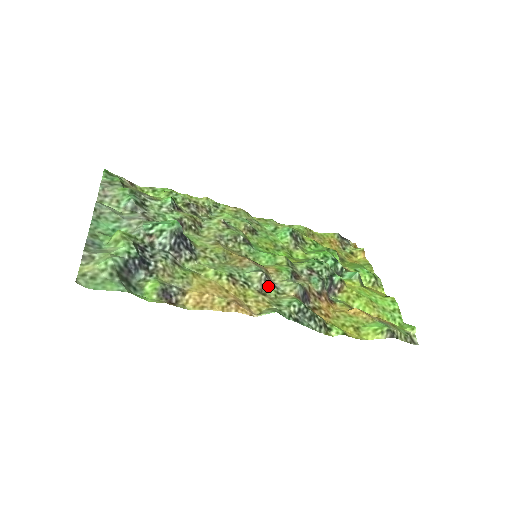
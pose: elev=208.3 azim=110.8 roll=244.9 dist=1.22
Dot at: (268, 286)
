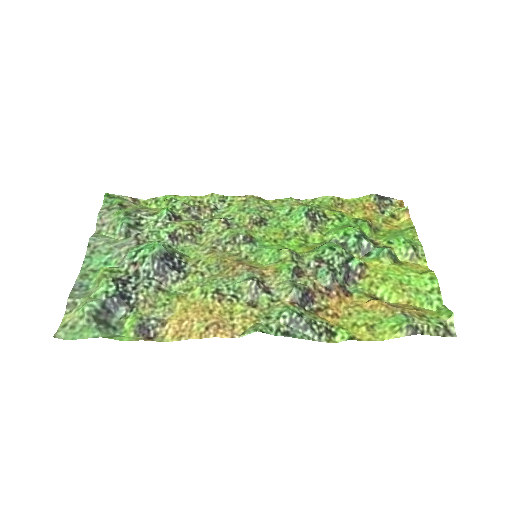
Dot at: (260, 295)
